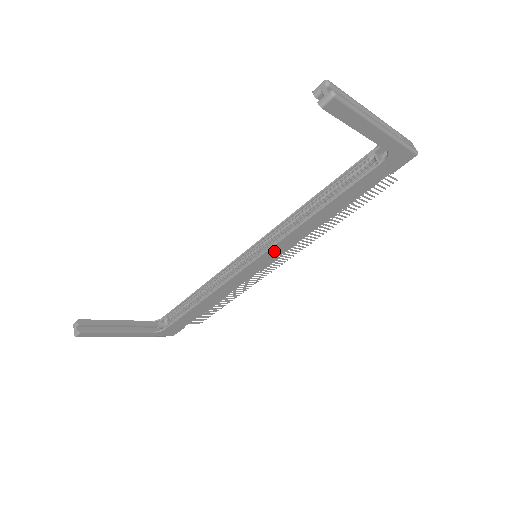
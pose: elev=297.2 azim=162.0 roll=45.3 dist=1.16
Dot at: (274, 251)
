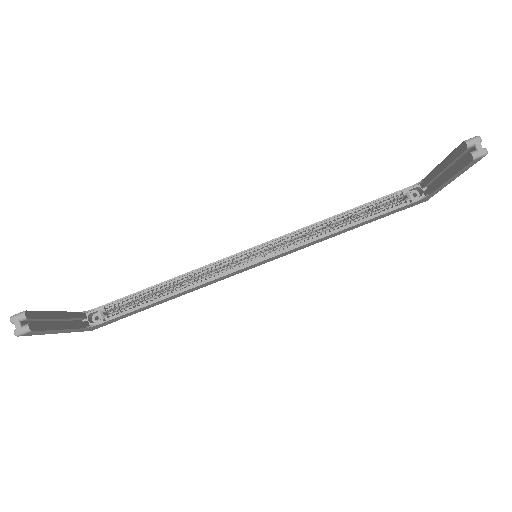
Dot at: (280, 255)
